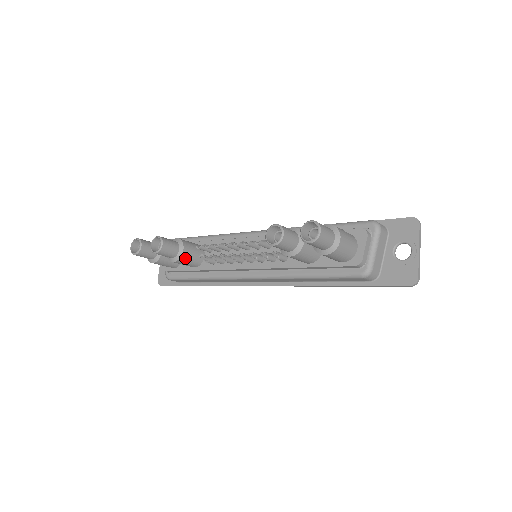
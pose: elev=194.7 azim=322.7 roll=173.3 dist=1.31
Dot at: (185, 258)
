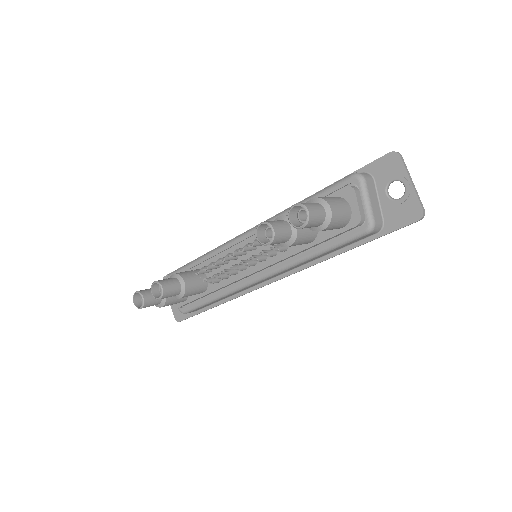
Dot at: (190, 289)
